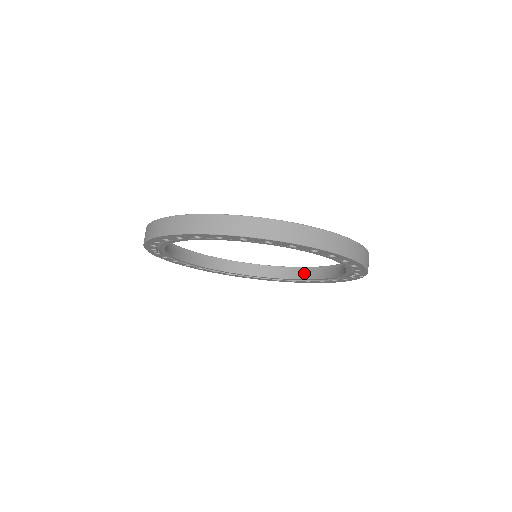
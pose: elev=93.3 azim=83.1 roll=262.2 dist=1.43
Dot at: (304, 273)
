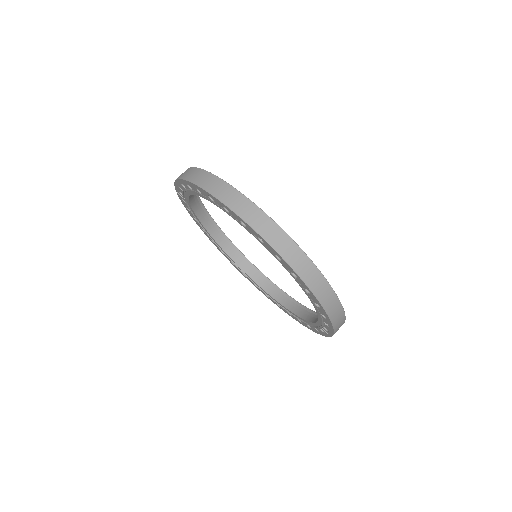
Dot at: (290, 304)
